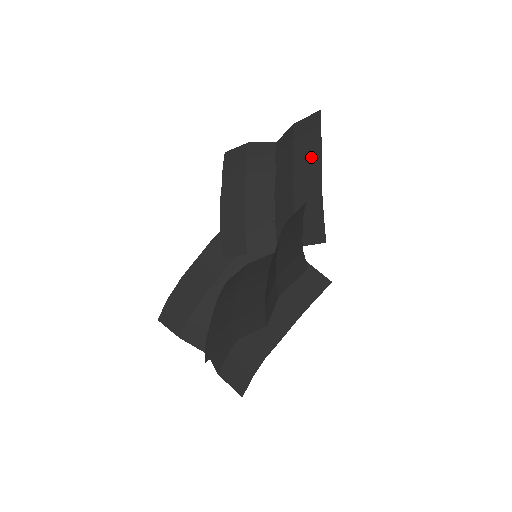
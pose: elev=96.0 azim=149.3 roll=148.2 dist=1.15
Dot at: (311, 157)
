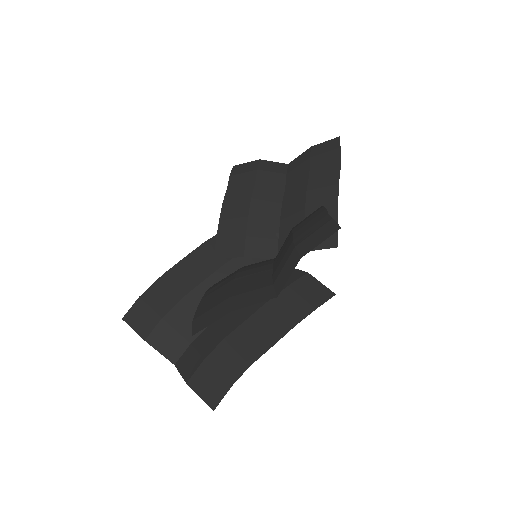
Dot at: (328, 171)
